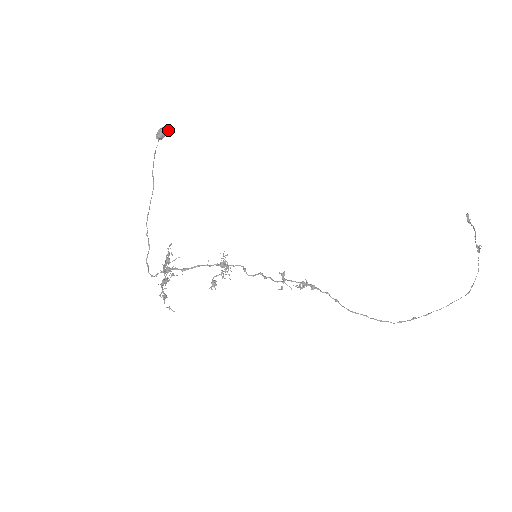
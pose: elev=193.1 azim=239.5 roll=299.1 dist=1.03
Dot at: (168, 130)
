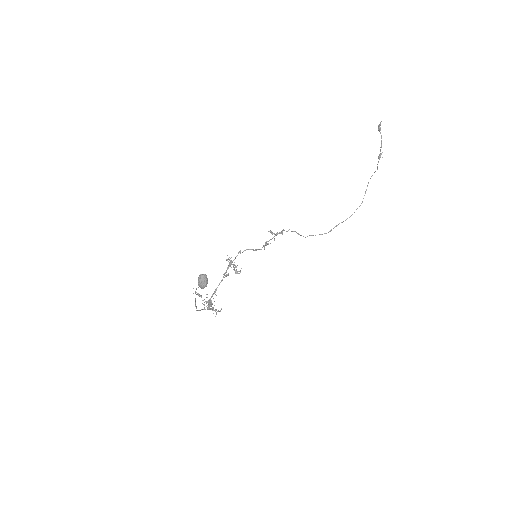
Dot at: (206, 276)
